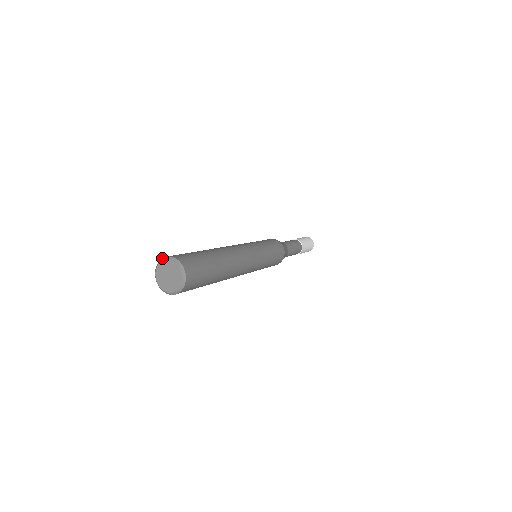
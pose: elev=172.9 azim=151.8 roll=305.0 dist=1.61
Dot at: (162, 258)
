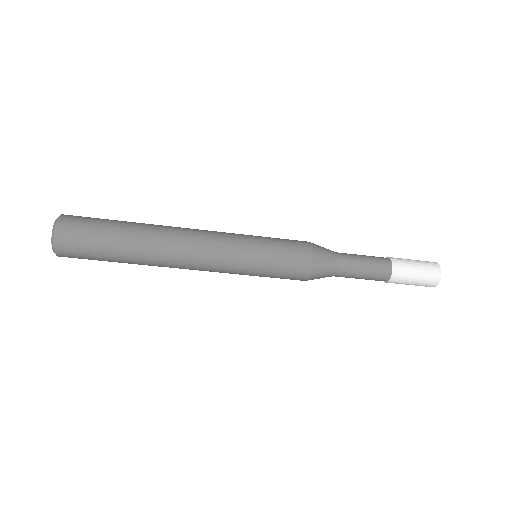
Dot at: occluded
